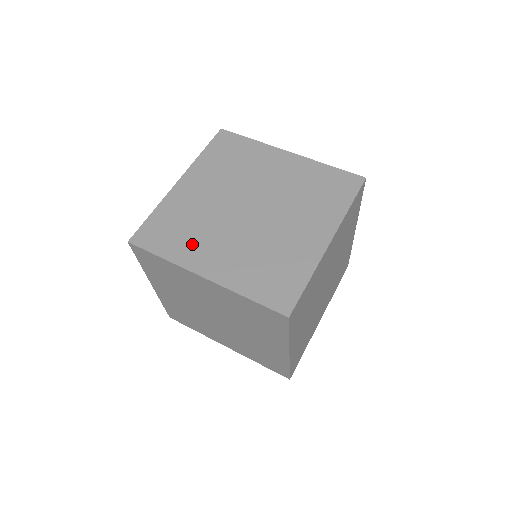
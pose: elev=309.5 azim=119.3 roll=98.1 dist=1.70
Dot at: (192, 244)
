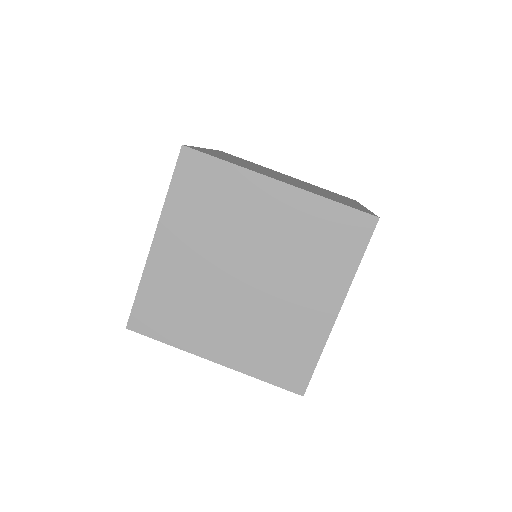
Dot at: (193, 326)
